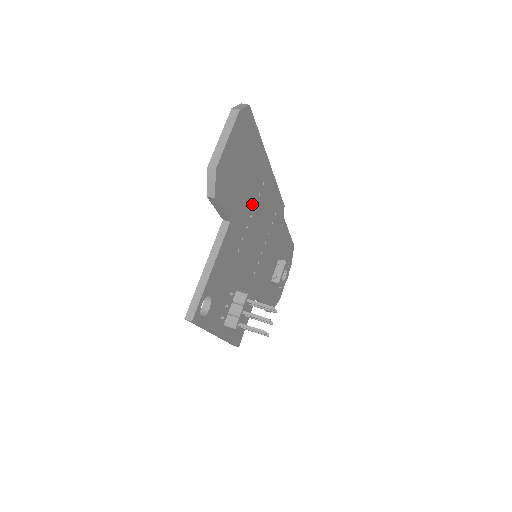
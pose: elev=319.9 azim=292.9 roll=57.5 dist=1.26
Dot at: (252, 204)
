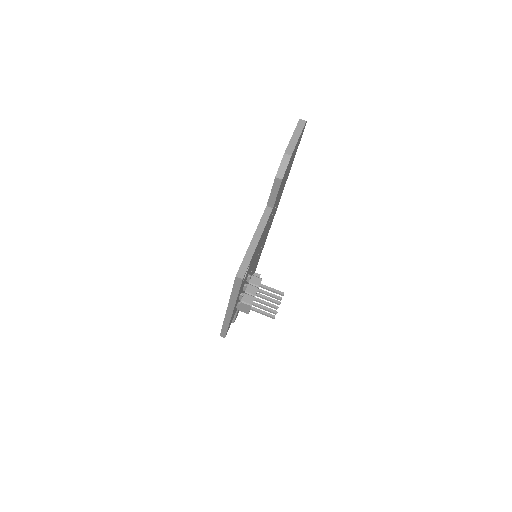
Dot at: occluded
